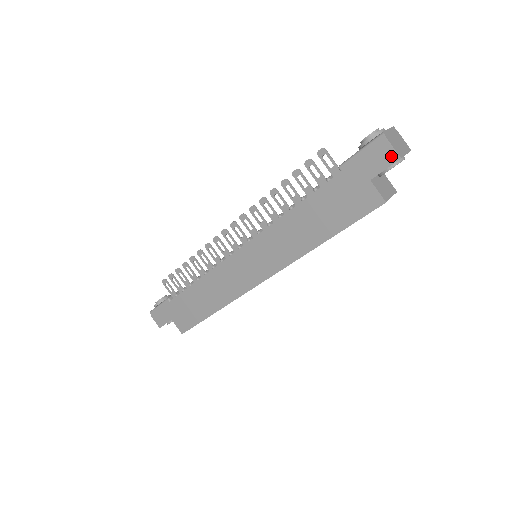
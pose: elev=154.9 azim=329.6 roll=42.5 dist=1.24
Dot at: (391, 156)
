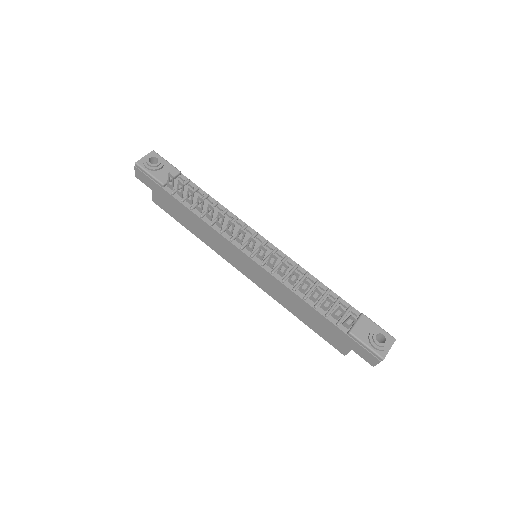
Dot at: (372, 363)
